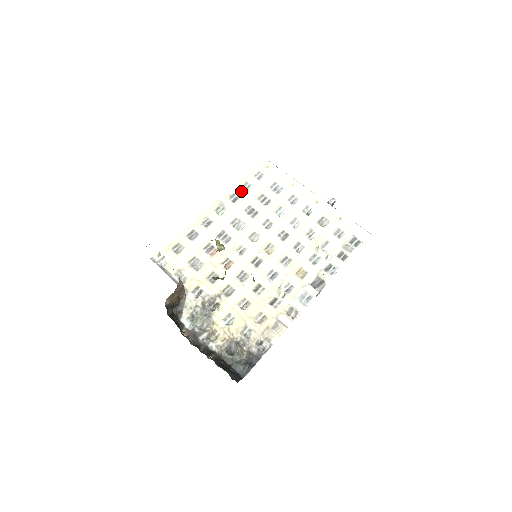
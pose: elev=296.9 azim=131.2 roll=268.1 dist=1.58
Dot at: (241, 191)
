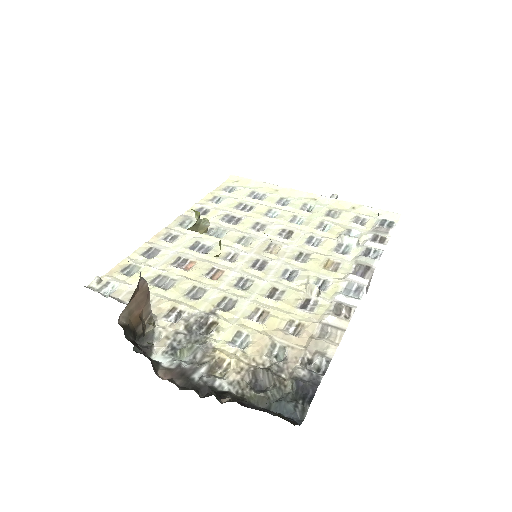
Dot at: (210, 204)
